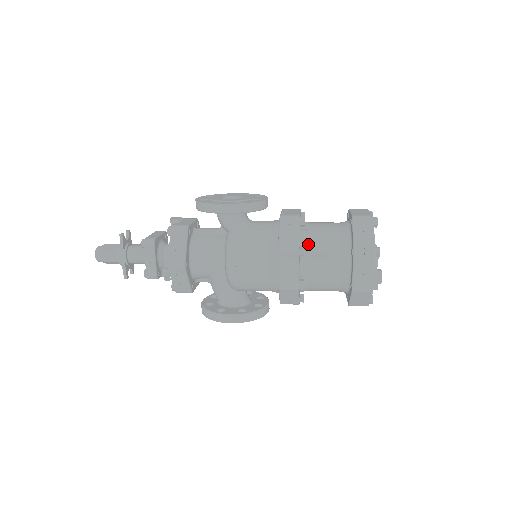
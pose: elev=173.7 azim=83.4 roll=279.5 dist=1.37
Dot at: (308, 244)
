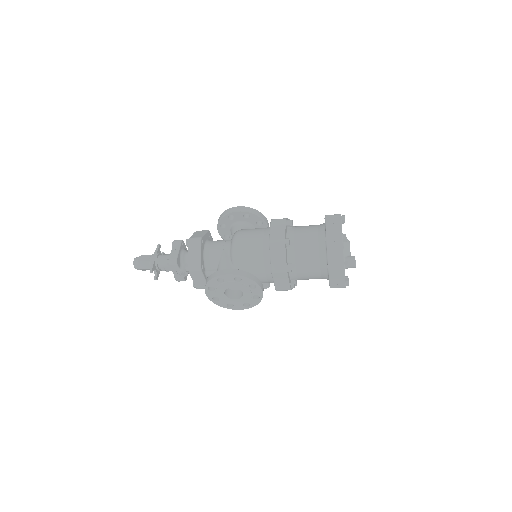
Dot at: (294, 227)
